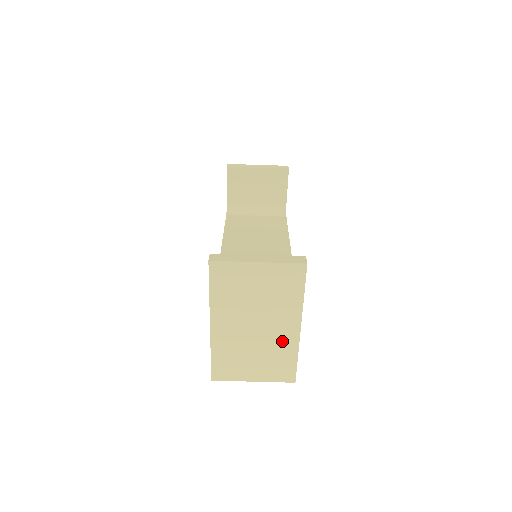
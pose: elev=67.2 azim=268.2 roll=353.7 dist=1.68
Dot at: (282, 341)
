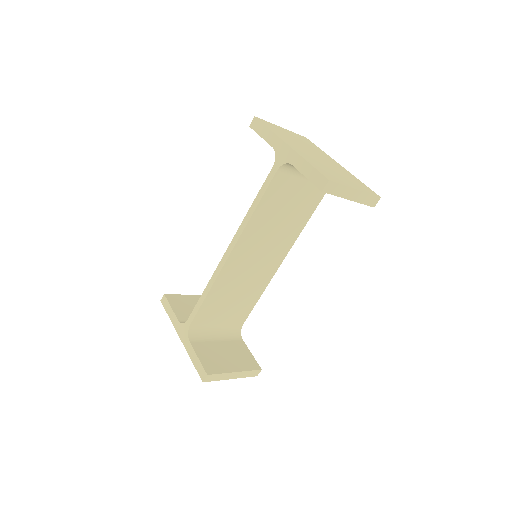
Dot at: occluded
